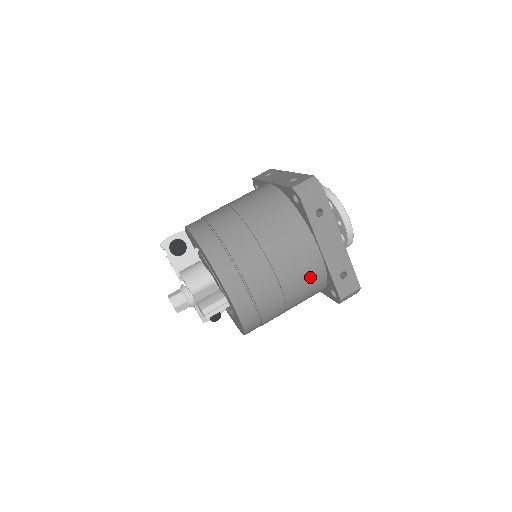
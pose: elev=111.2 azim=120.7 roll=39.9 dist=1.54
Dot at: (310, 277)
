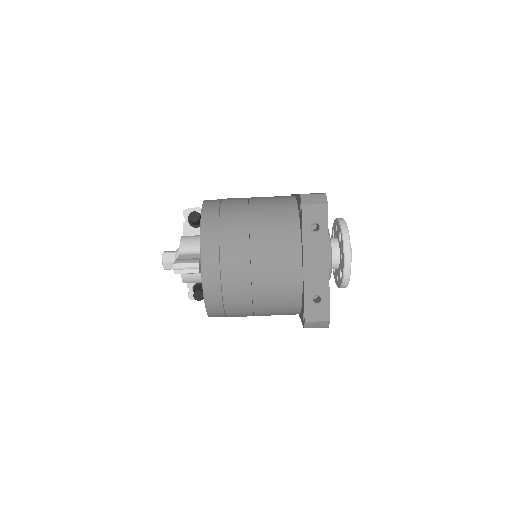
Dot at: (284, 285)
